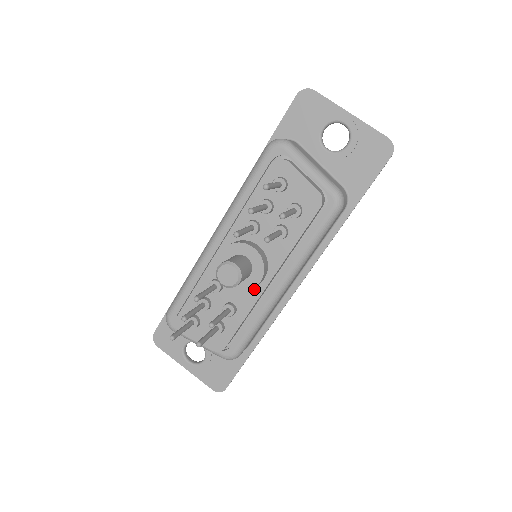
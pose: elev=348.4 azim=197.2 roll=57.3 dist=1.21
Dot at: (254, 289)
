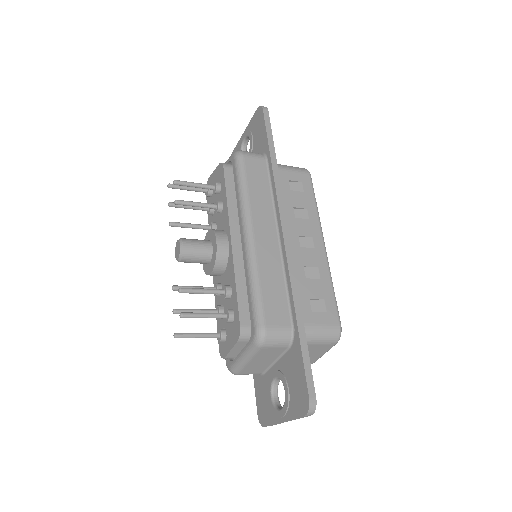
Dot at: (229, 258)
